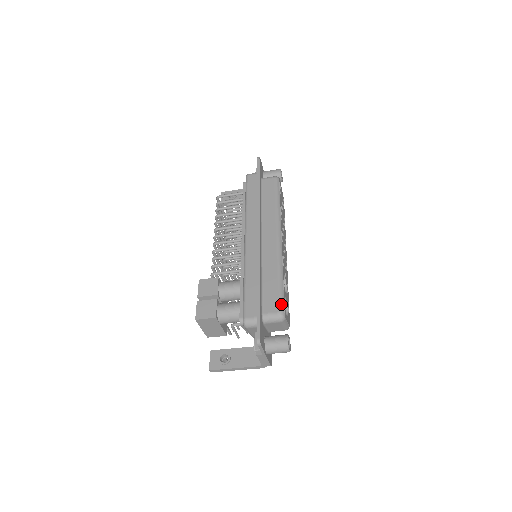
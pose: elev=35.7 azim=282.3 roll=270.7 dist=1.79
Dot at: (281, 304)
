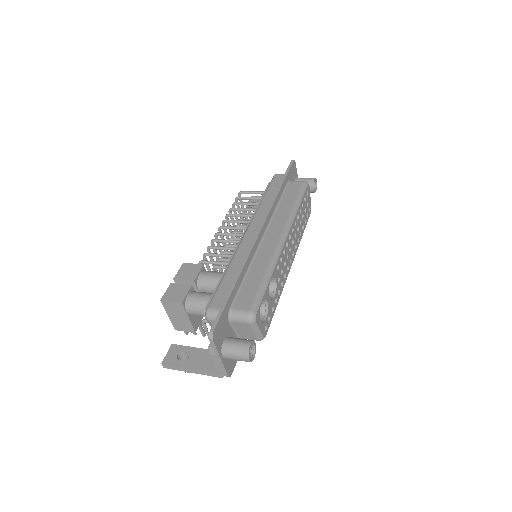
Dot at: (255, 303)
